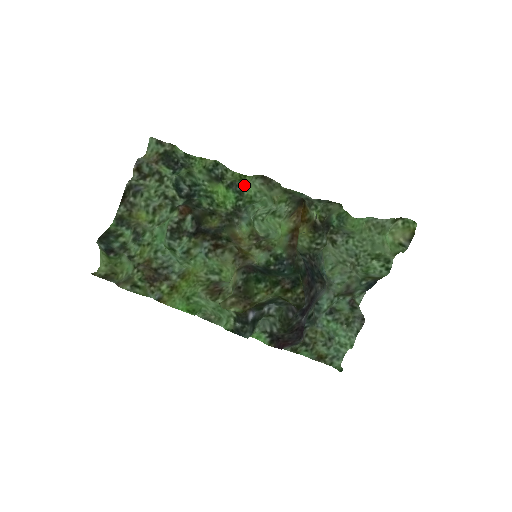
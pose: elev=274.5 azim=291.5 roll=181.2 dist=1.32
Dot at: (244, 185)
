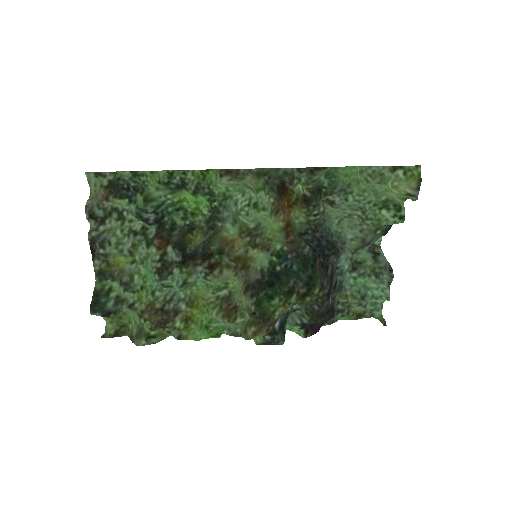
Dot at: (211, 183)
